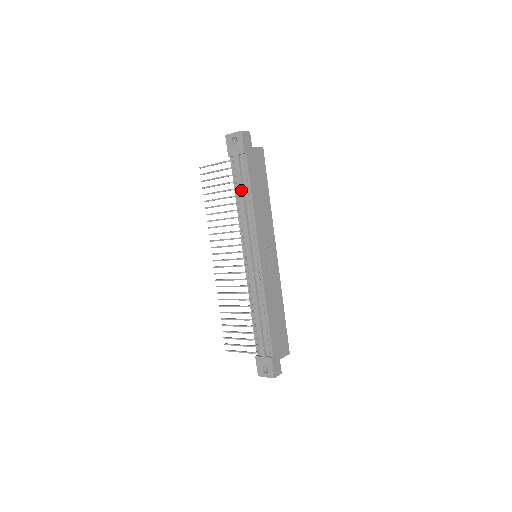
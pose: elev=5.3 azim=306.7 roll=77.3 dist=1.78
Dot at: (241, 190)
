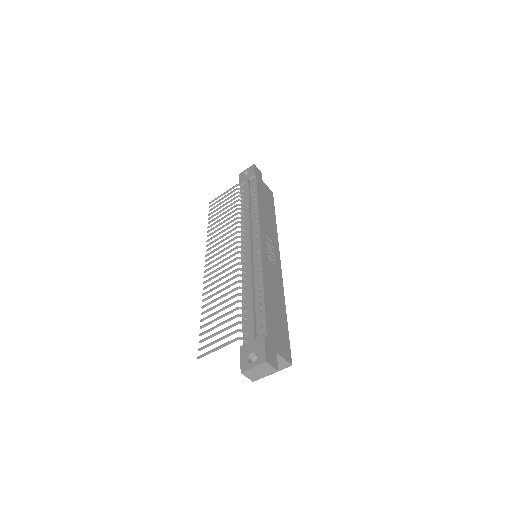
Dot at: (247, 199)
